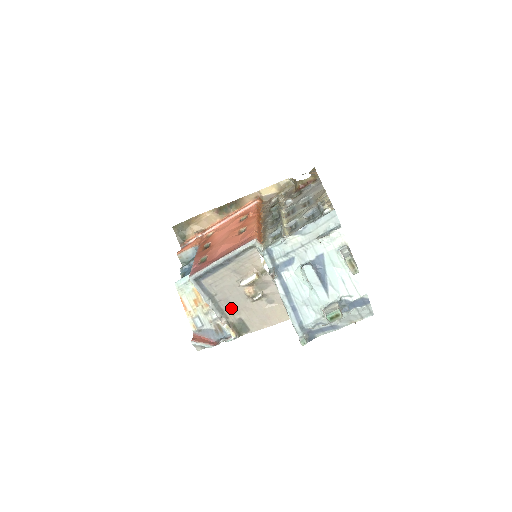
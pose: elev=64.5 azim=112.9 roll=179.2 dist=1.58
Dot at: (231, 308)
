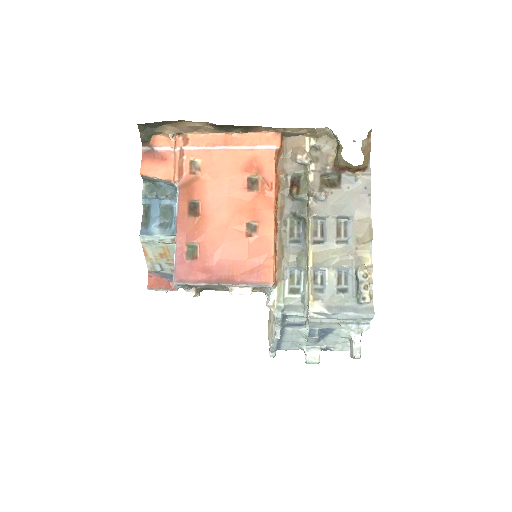
Dot at: (206, 286)
